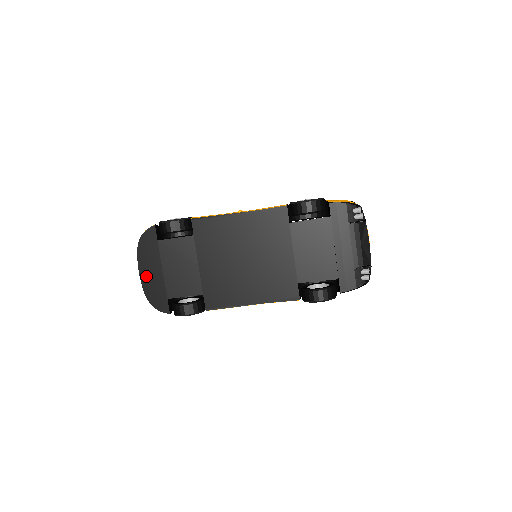
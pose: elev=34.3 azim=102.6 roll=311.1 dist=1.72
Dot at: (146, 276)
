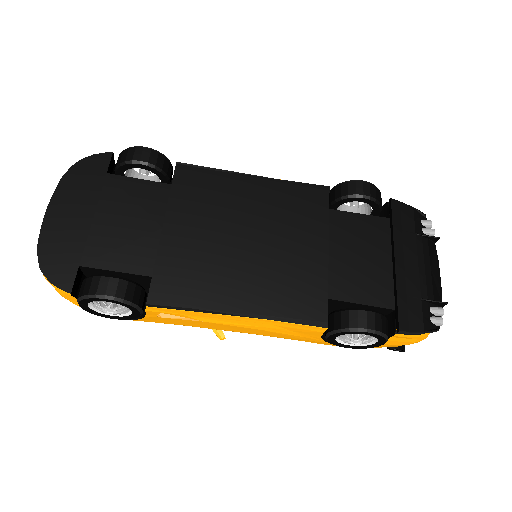
Dot at: (57, 218)
